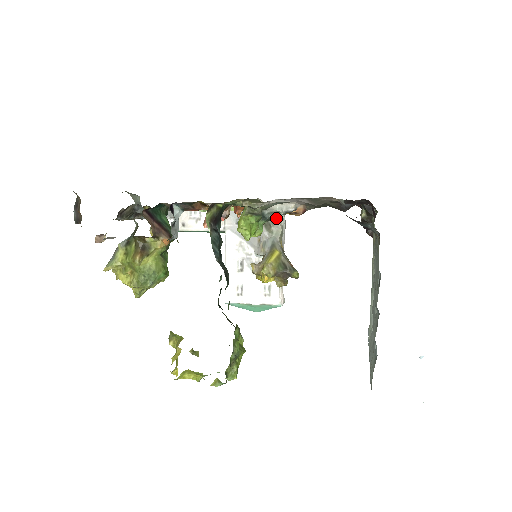
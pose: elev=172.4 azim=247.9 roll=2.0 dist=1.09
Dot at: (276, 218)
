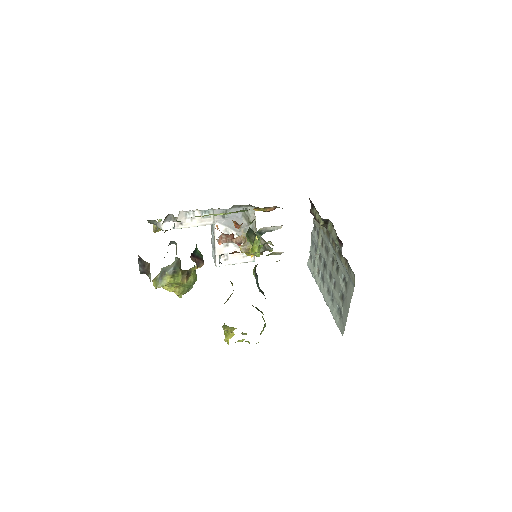
Dot at: (251, 211)
